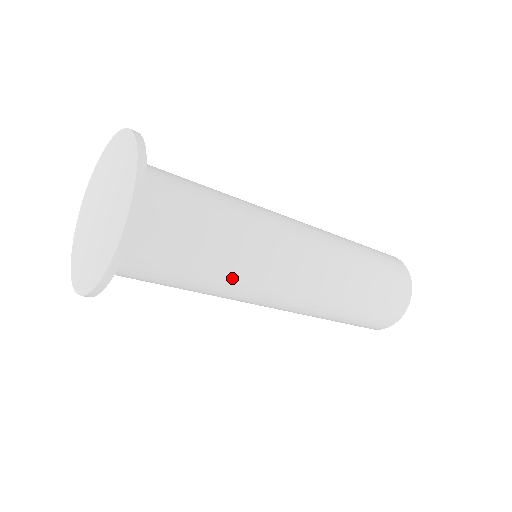
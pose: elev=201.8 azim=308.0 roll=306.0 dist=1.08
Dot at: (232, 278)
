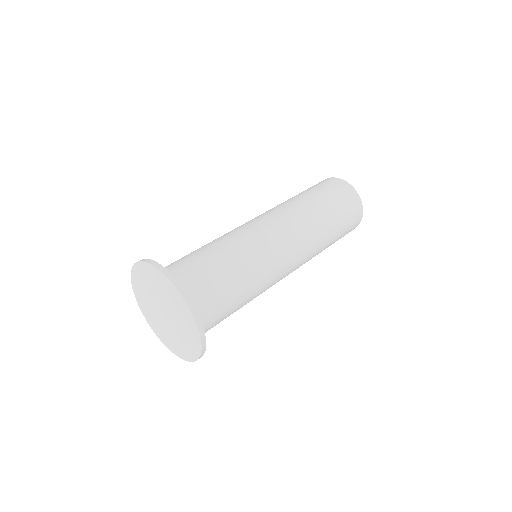
Dot at: occluded
